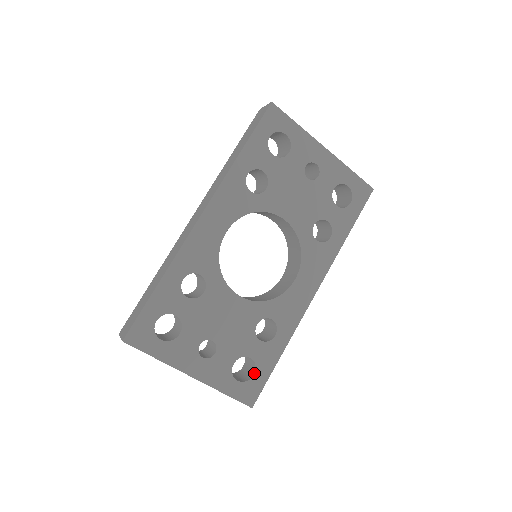
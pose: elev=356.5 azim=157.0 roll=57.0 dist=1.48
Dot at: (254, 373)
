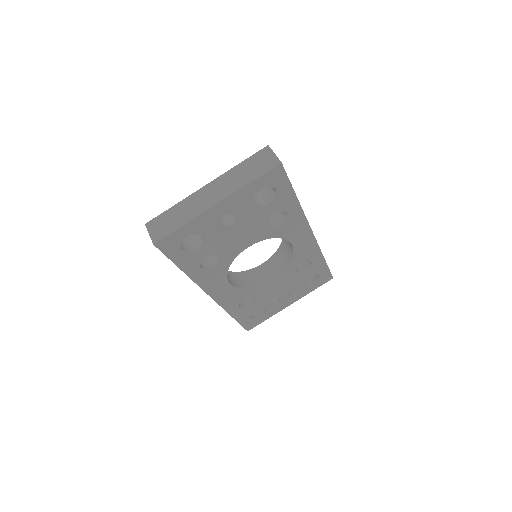
Dot at: (318, 275)
